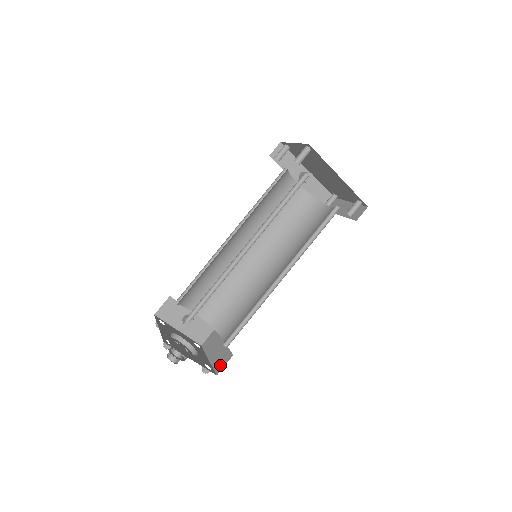
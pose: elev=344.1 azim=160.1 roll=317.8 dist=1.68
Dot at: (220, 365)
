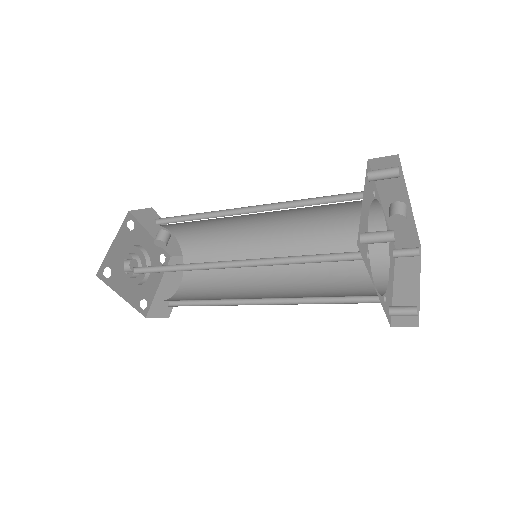
Dot at: (156, 311)
